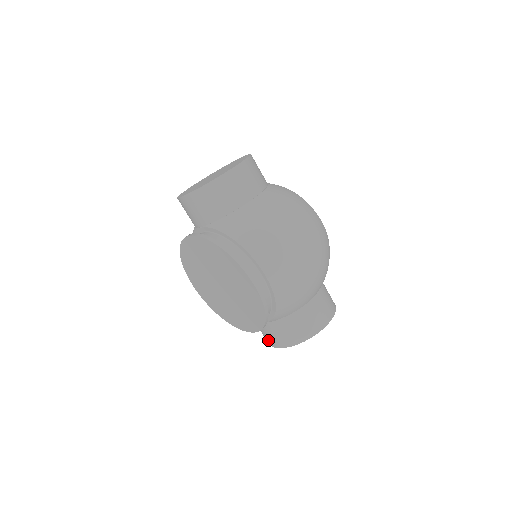
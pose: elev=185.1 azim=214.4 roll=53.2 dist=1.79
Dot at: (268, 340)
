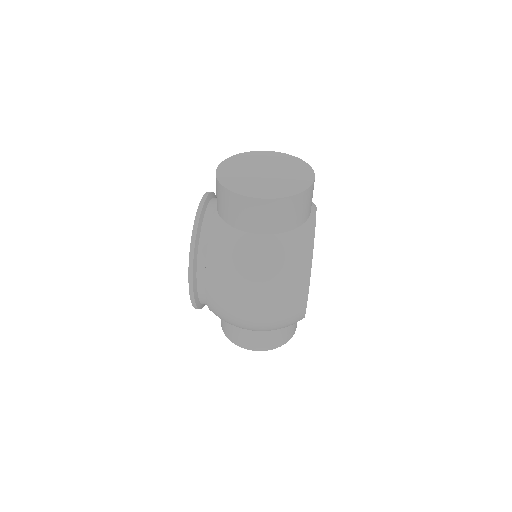
Dot at: occluded
